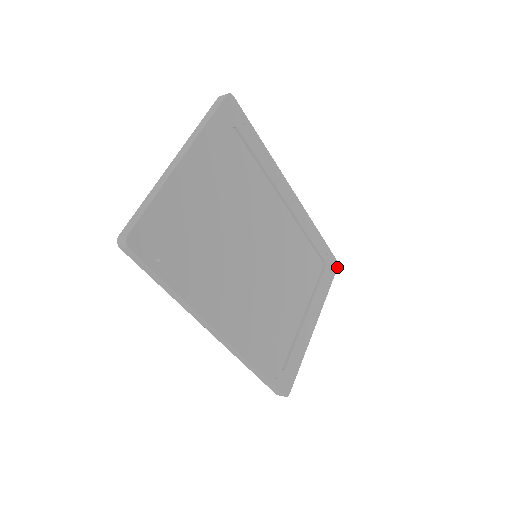
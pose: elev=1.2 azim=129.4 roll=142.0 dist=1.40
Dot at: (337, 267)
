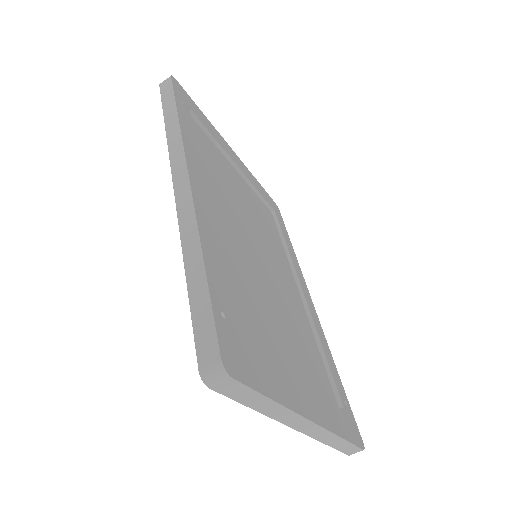
Dot at: (363, 448)
